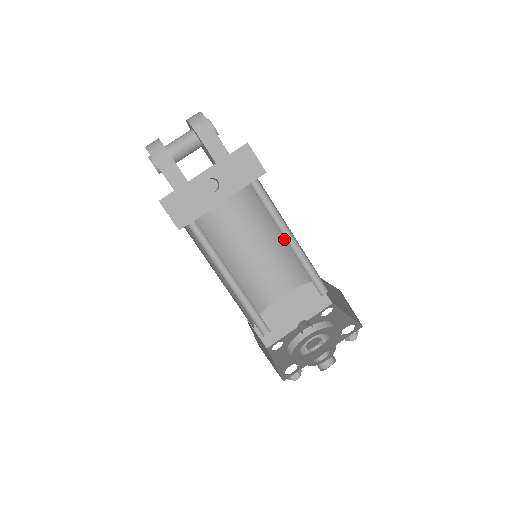
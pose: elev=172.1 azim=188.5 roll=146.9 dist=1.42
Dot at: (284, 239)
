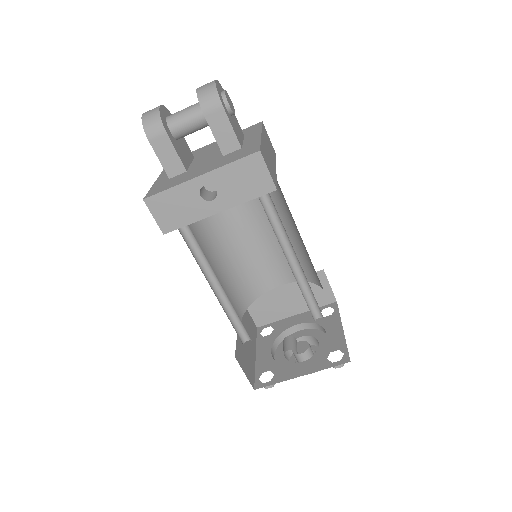
Dot at: (295, 236)
